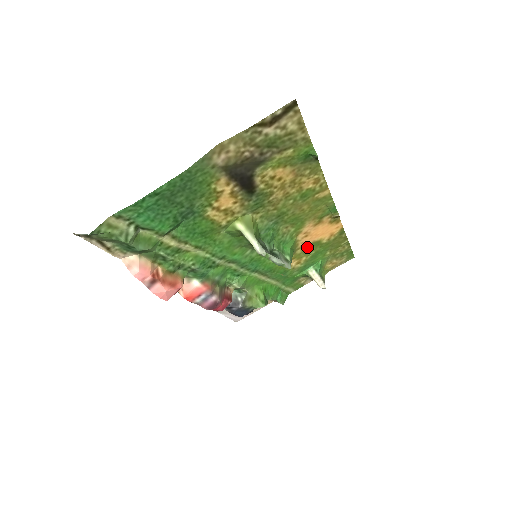
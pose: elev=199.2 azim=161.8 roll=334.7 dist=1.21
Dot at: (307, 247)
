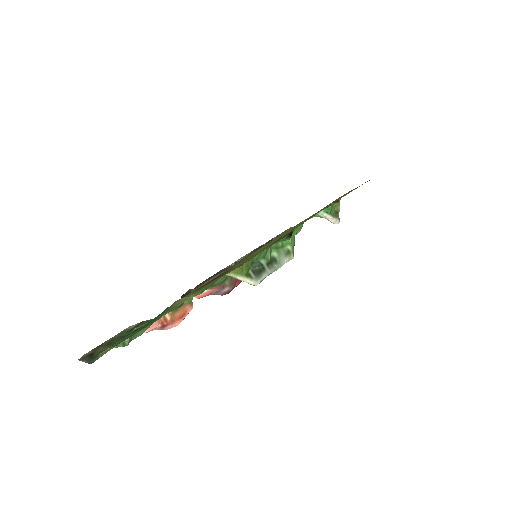
Dot at: (310, 216)
